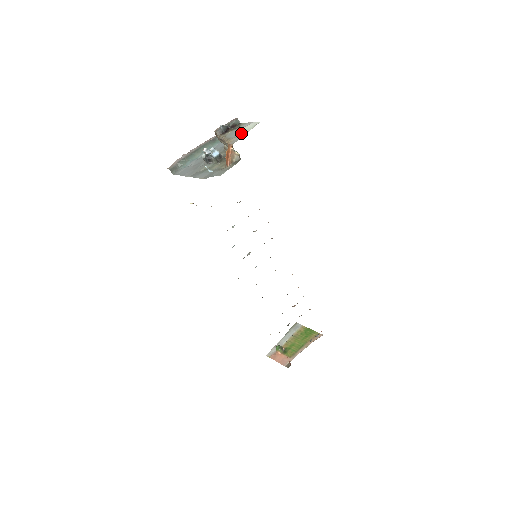
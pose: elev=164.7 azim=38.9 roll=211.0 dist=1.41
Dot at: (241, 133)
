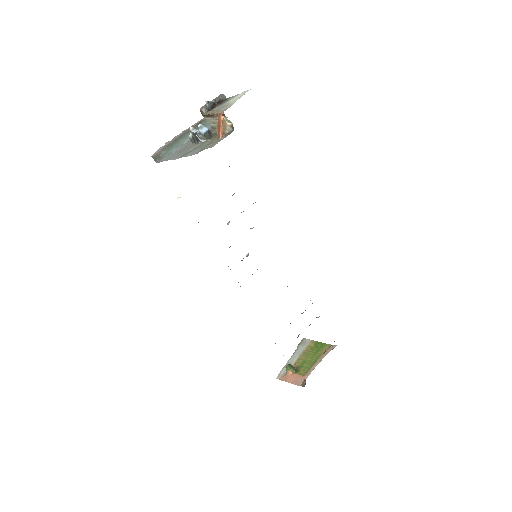
Dot at: (231, 102)
